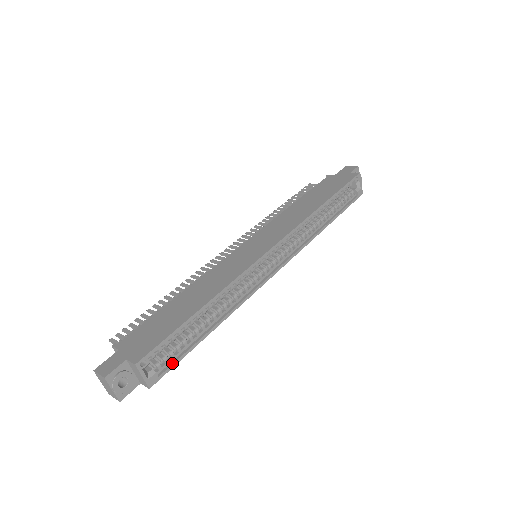
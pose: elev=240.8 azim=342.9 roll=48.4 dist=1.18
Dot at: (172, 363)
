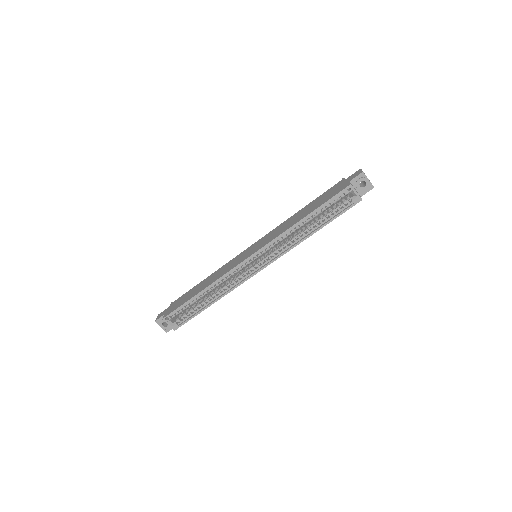
Dot at: (186, 320)
